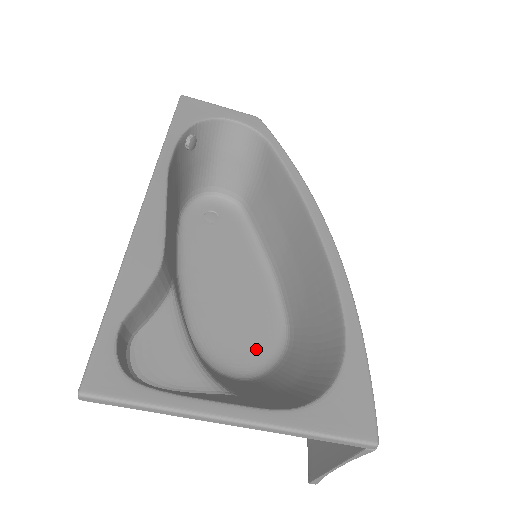
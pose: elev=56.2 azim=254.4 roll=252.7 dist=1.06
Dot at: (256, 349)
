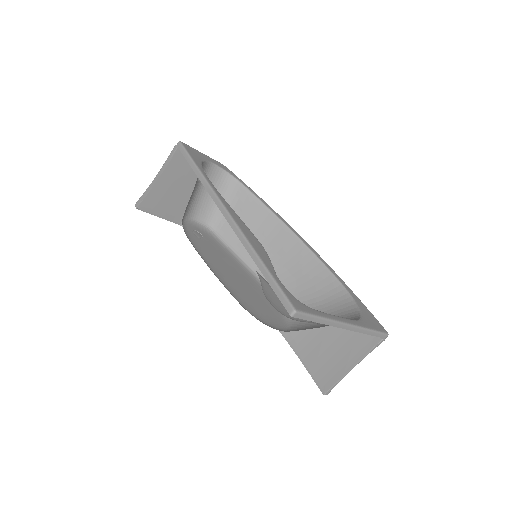
Dot at: (276, 316)
